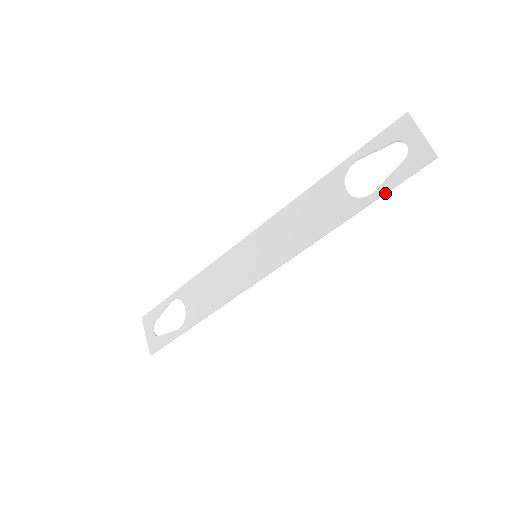
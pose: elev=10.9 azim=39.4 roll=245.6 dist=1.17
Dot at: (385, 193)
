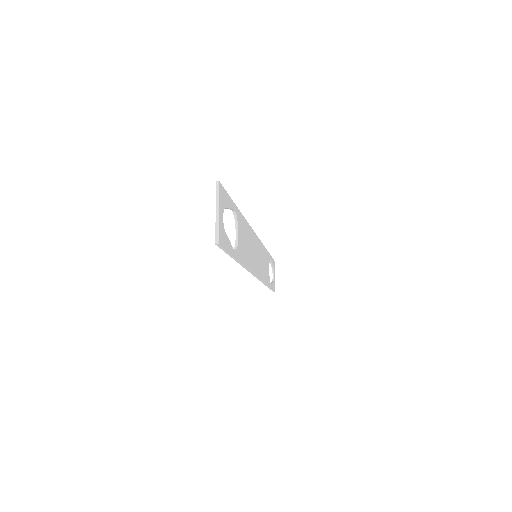
Dot at: (230, 255)
